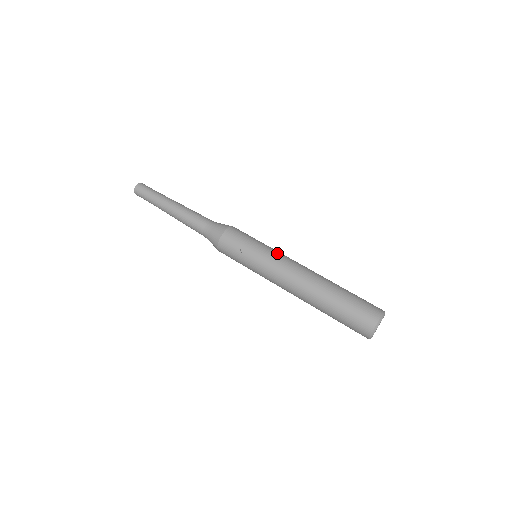
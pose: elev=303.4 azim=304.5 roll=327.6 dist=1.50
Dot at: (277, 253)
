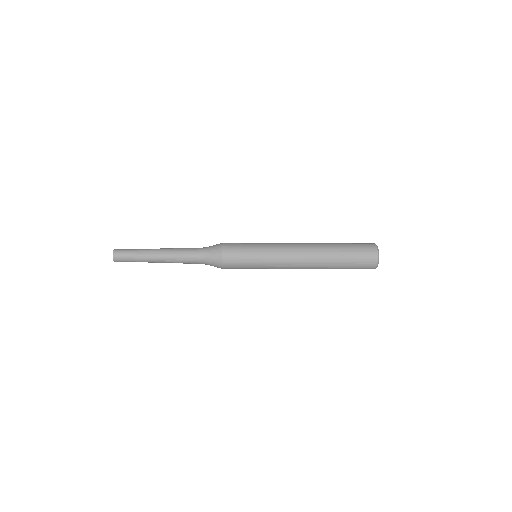
Dot at: (274, 264)
